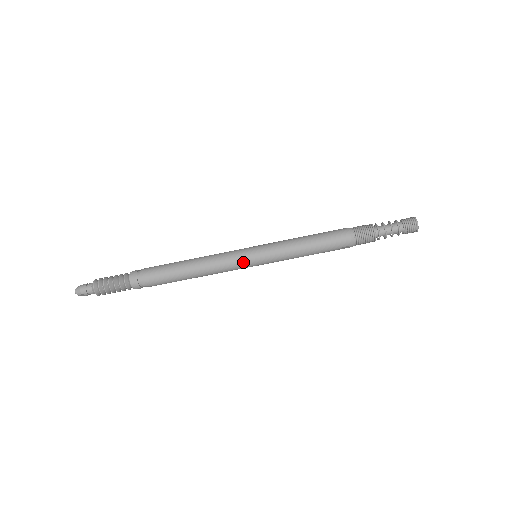
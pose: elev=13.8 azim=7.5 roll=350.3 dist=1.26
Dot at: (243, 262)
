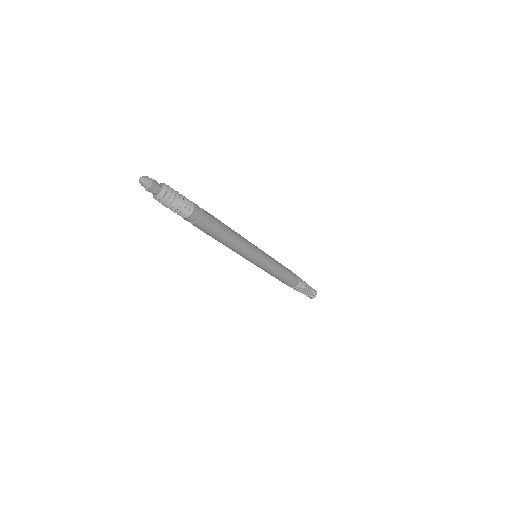
Dot at: (252, 259)
